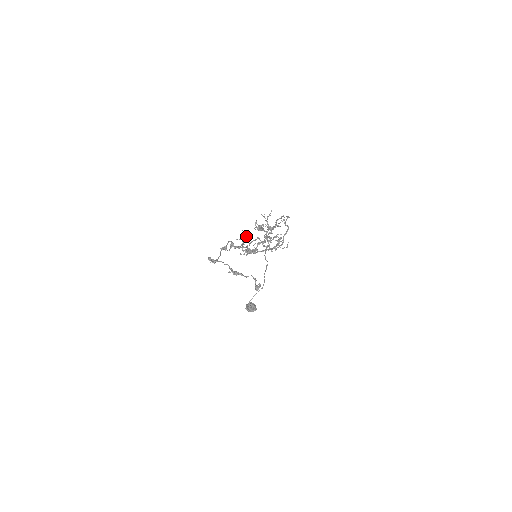
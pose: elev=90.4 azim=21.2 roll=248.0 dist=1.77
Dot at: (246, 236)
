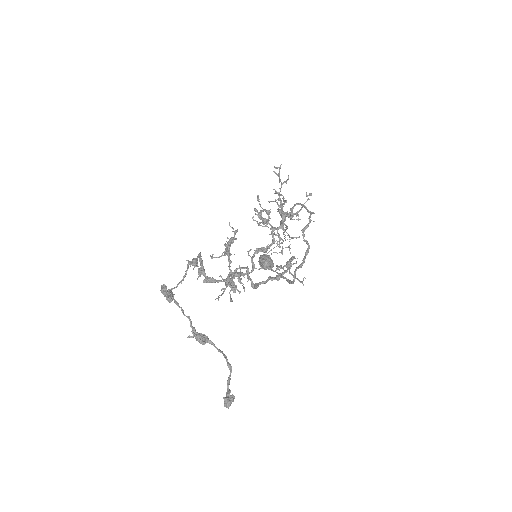
Dot at: (234, 238)
